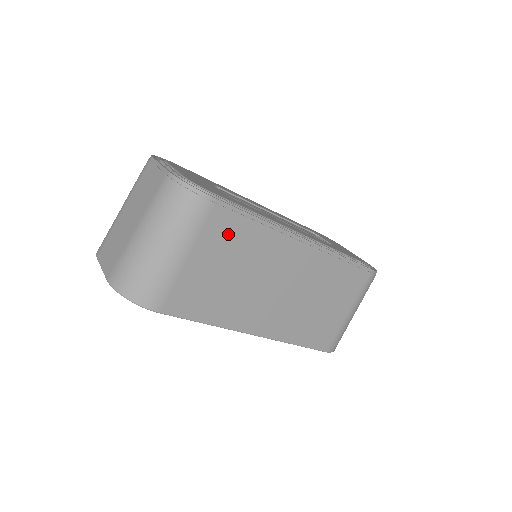
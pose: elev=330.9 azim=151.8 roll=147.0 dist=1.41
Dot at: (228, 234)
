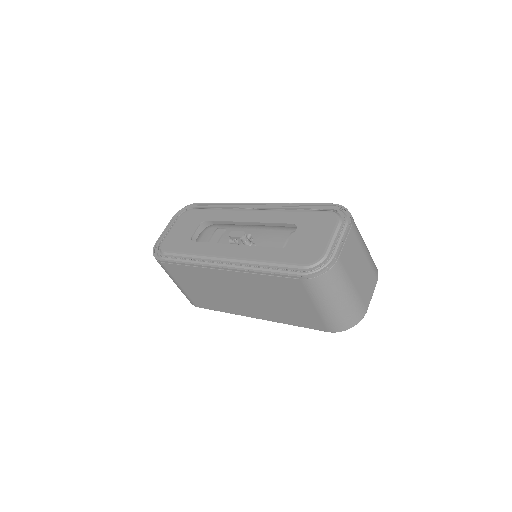
Dot at: (183, 273)
